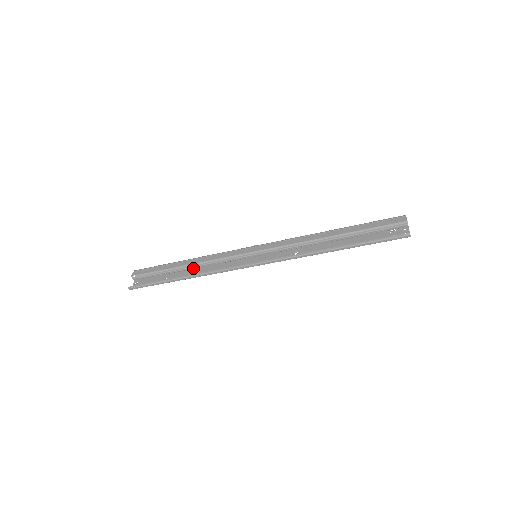
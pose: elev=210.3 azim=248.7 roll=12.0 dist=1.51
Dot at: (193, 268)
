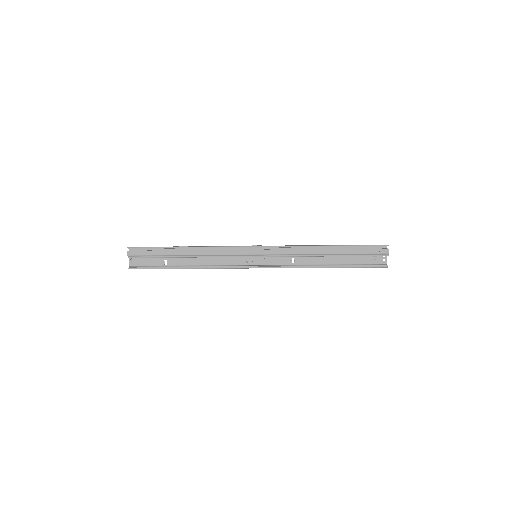
Dot at: (194, 257)
